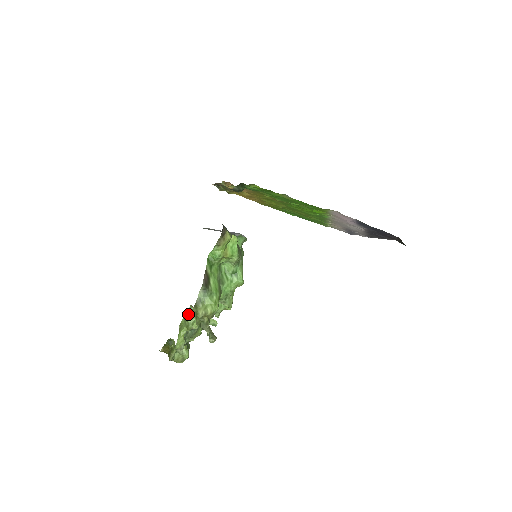
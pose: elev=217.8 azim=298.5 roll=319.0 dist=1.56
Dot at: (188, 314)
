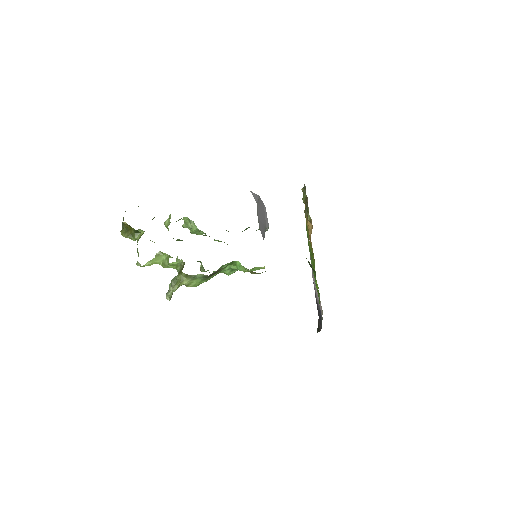
Dot at: (175, 263)
